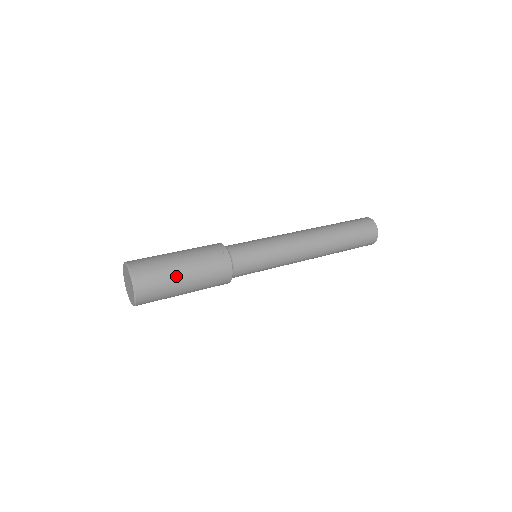
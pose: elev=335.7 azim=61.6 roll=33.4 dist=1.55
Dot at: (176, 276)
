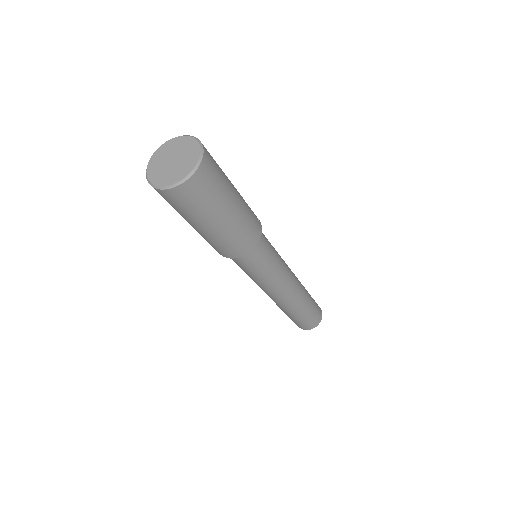
Dot at: (229, 196)
